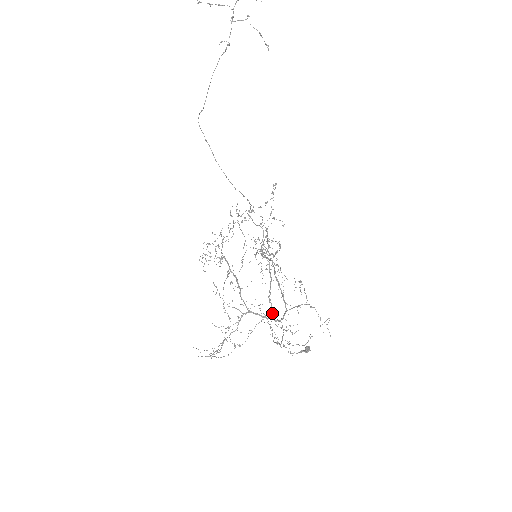
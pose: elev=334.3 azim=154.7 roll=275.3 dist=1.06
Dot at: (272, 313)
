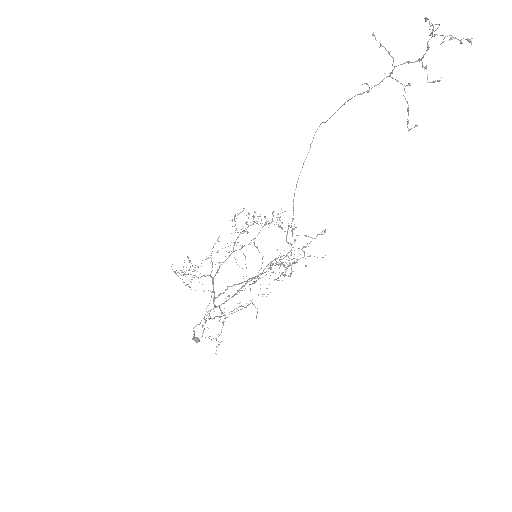
Dot at: occluded
